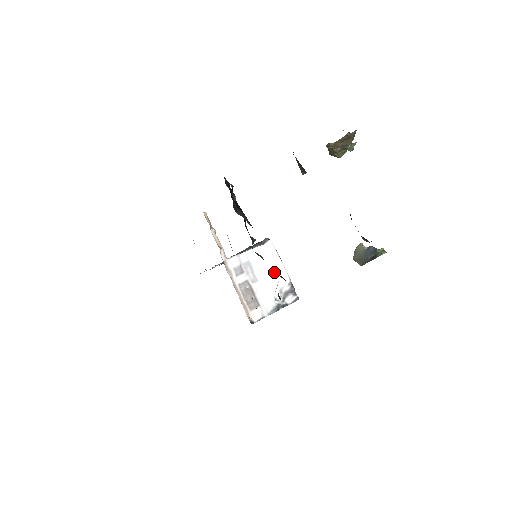
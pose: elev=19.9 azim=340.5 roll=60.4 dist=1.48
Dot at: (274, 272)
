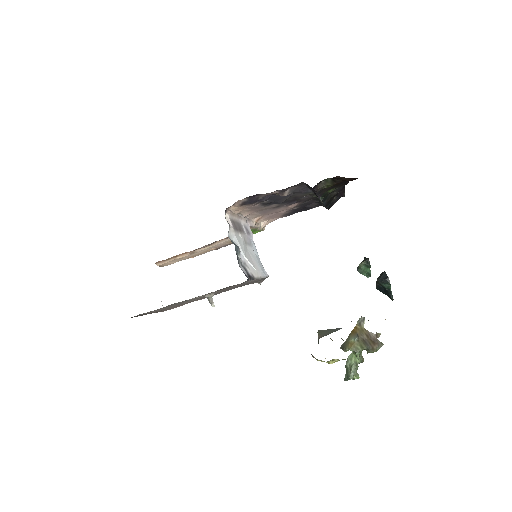
Dot at: (255, 265)
